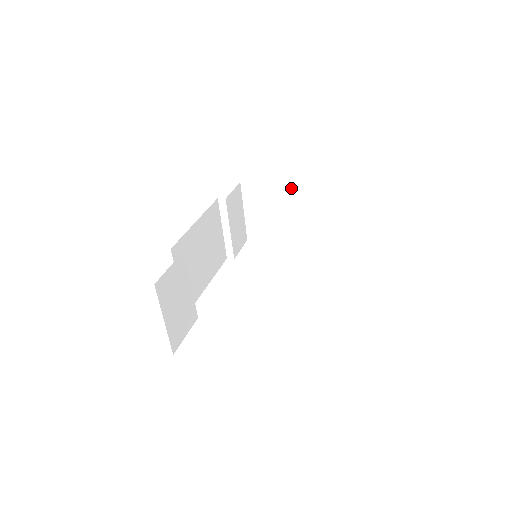
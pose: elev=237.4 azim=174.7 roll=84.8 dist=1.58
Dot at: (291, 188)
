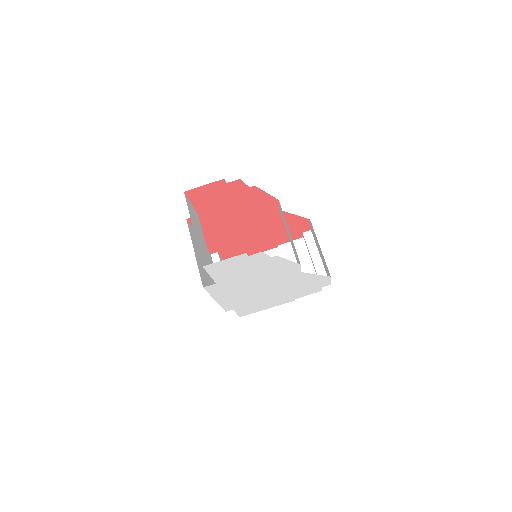
Dot at: (268, 254)
